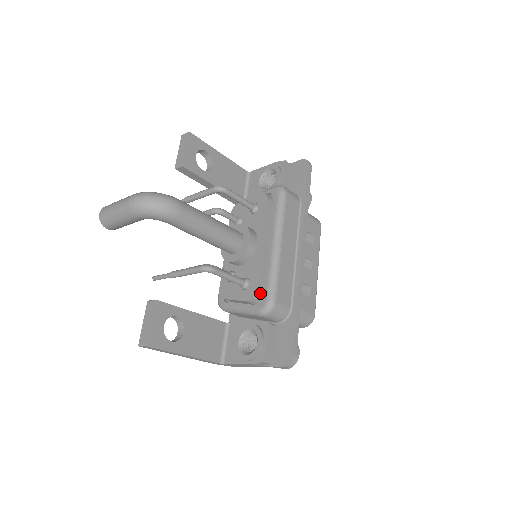
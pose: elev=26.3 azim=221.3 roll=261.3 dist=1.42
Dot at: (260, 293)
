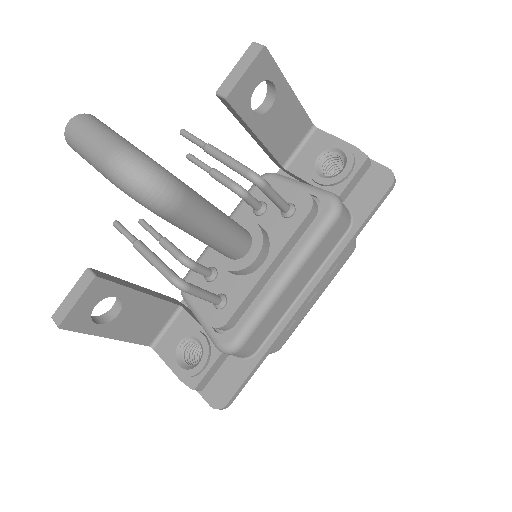
Dot at: (230, 325)
